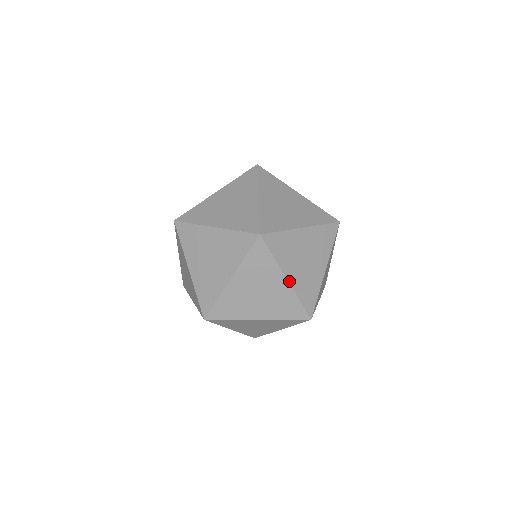
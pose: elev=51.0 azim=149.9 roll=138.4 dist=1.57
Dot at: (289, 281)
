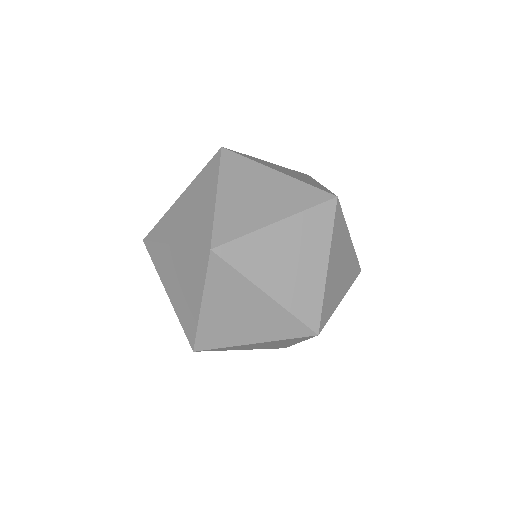
Dot at: (271, 296)
